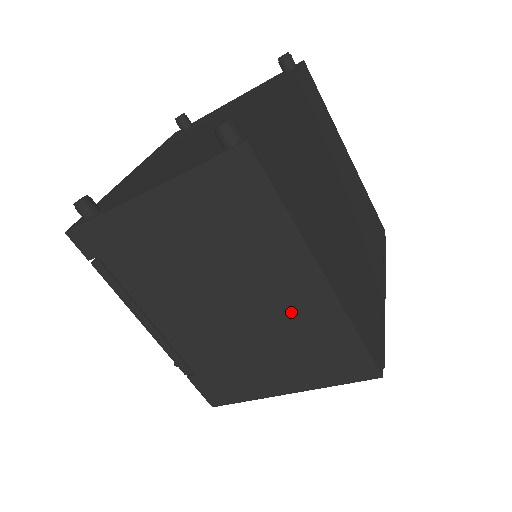
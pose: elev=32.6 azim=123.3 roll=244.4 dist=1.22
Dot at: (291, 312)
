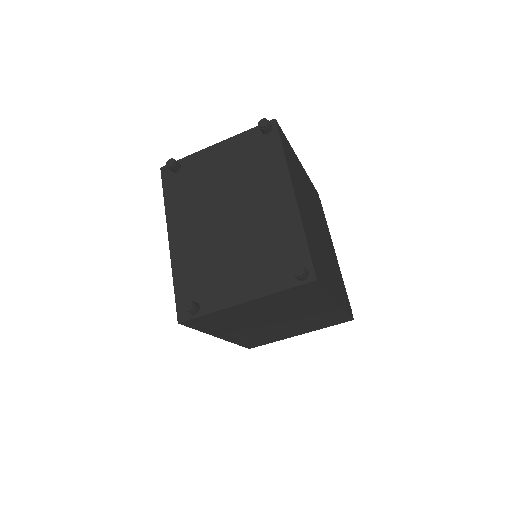
Dot at: (314, 315)
